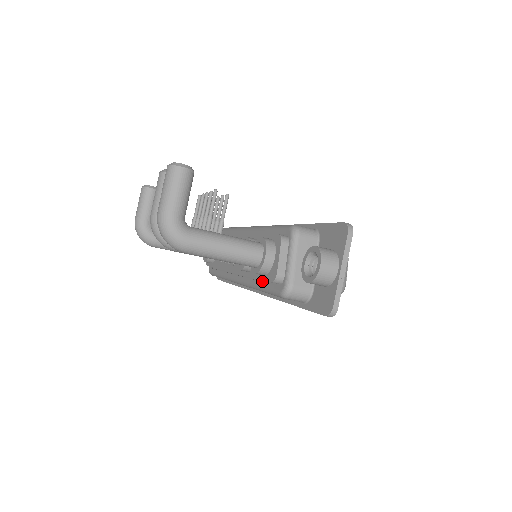
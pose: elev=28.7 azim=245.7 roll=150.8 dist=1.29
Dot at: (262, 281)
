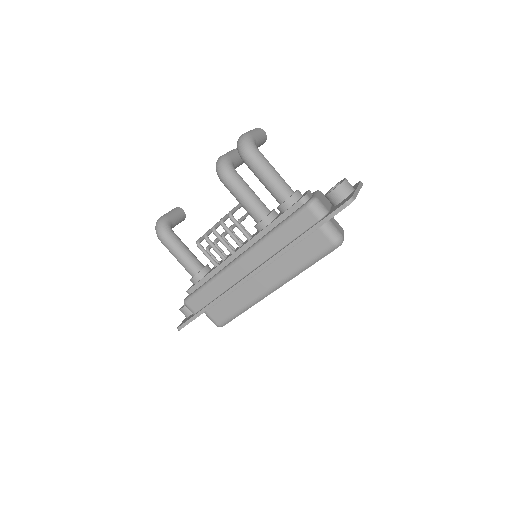
Dot at: occluded
